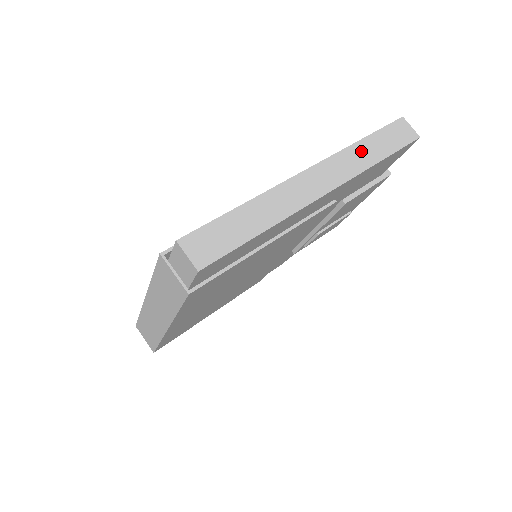
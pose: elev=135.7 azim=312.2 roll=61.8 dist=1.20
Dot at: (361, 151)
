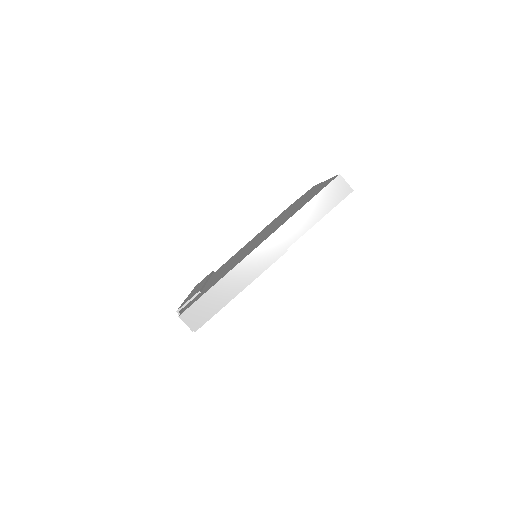
Dot at: (299, 220)
